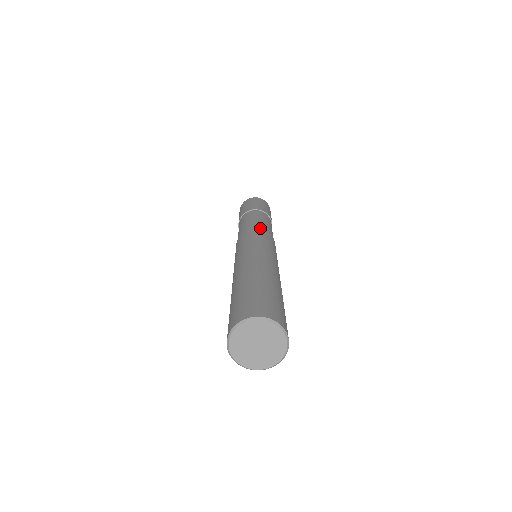
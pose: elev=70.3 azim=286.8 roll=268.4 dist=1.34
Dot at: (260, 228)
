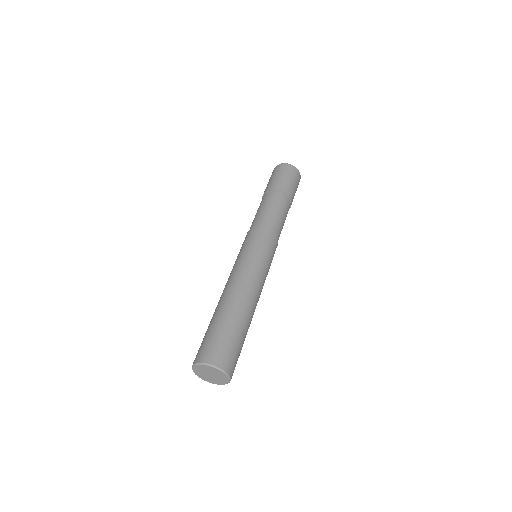
Dot at: (277, 239)
